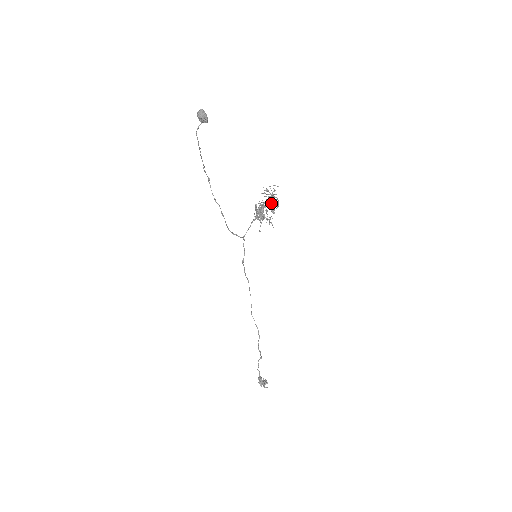
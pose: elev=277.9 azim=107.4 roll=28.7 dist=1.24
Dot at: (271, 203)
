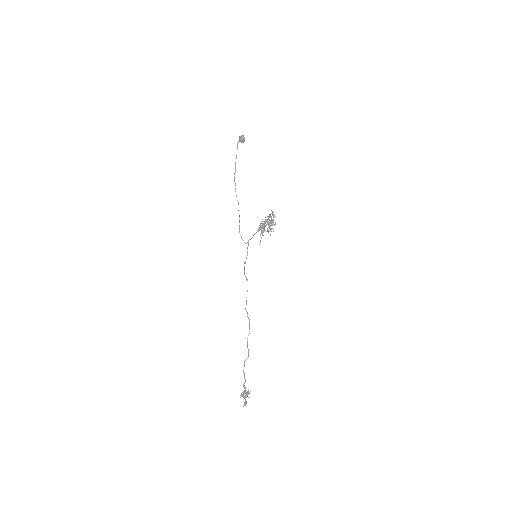
Dot at: occluded
